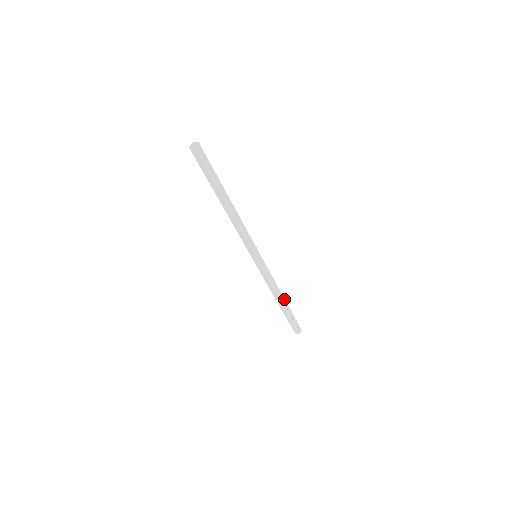
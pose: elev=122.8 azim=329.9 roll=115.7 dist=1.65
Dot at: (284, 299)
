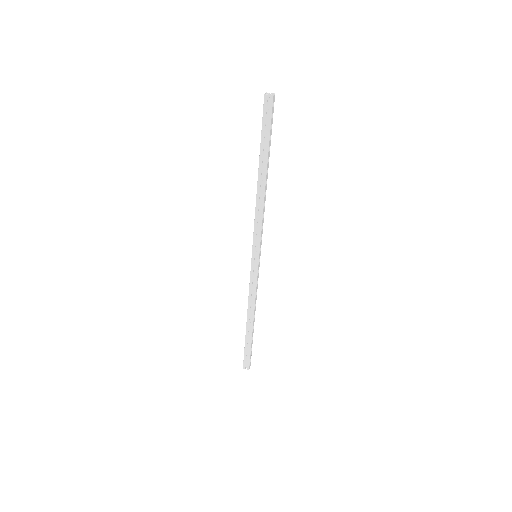
Dot at: (254, 320)
